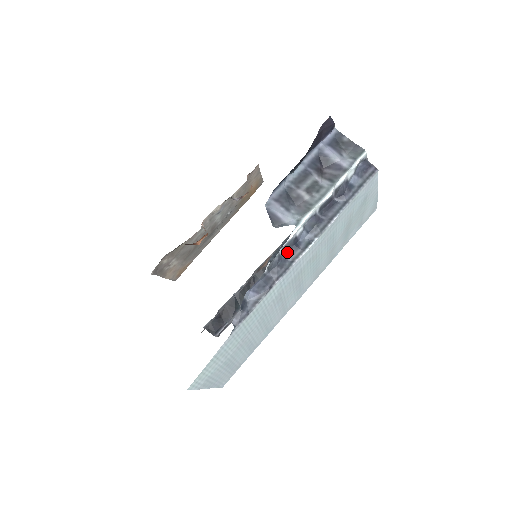
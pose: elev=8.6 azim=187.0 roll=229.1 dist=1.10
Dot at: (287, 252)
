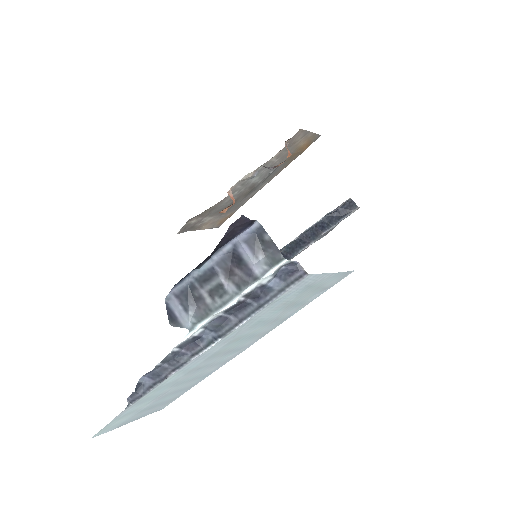
Dot at: (186, 347)
